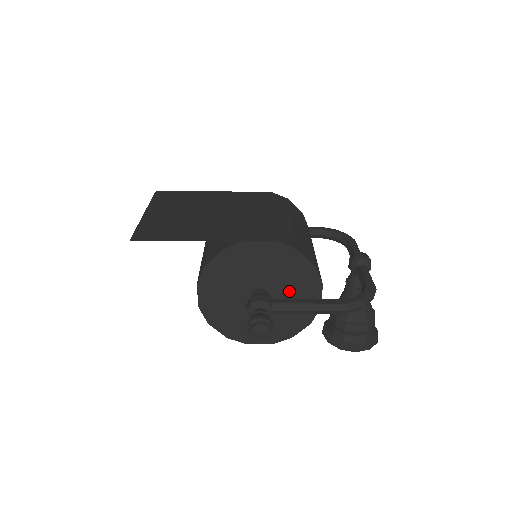
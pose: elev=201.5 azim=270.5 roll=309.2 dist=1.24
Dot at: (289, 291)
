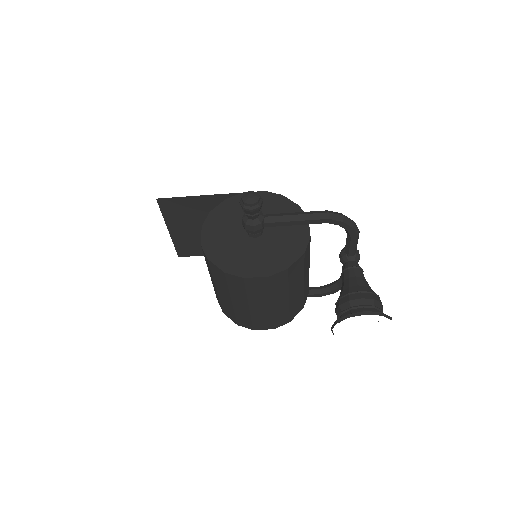
Dot at: (280, 226)
